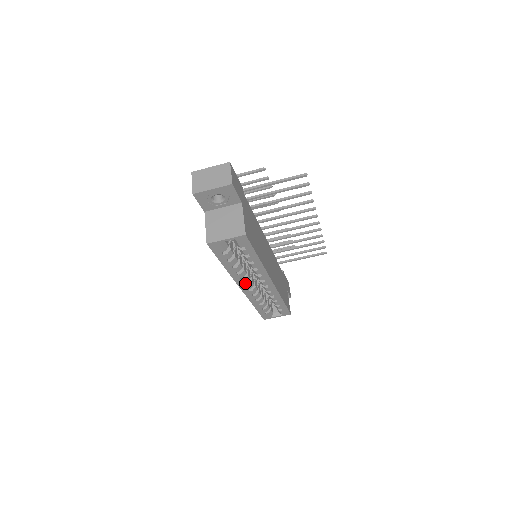
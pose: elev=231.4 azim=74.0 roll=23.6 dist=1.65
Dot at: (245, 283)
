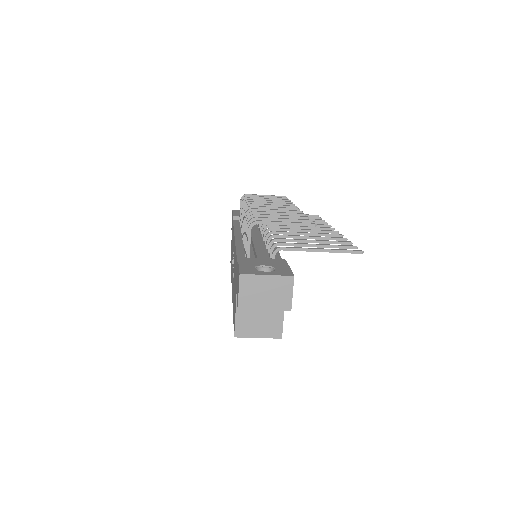
Dot at: occluded
